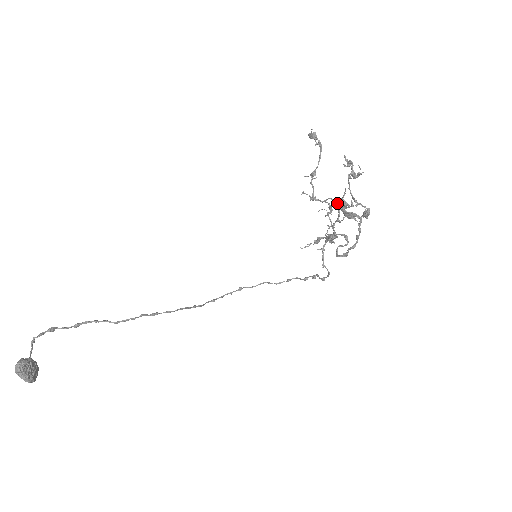
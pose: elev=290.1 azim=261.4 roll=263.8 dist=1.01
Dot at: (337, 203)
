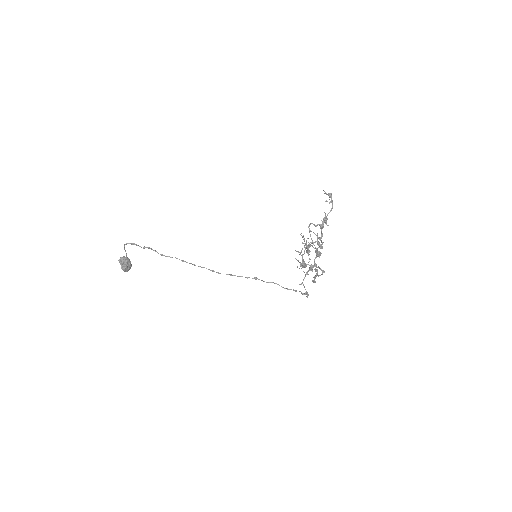
Dot at: occluded
